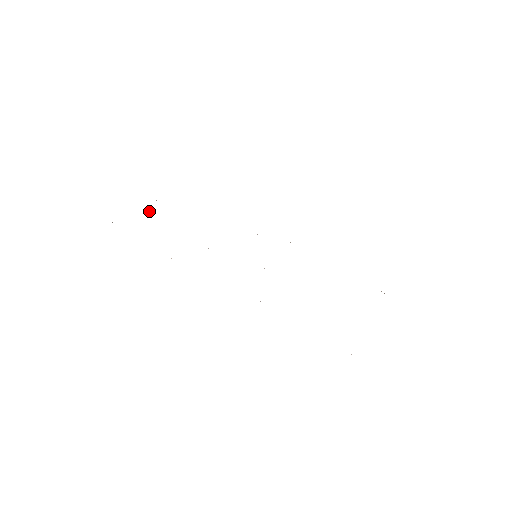
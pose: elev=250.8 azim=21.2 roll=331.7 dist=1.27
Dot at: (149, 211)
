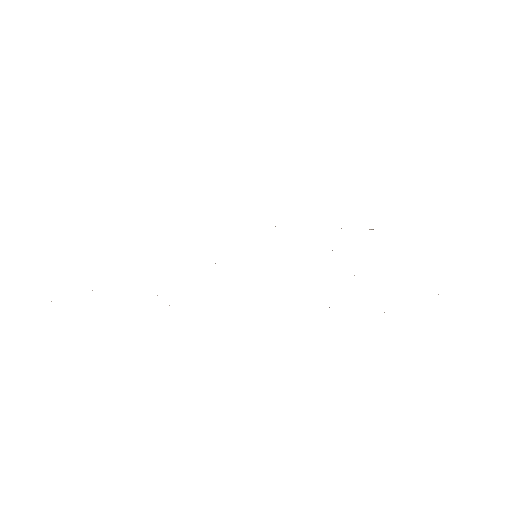
Dot at: occluded
